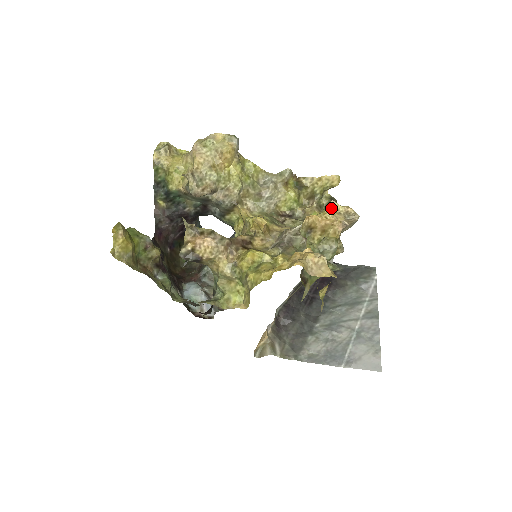
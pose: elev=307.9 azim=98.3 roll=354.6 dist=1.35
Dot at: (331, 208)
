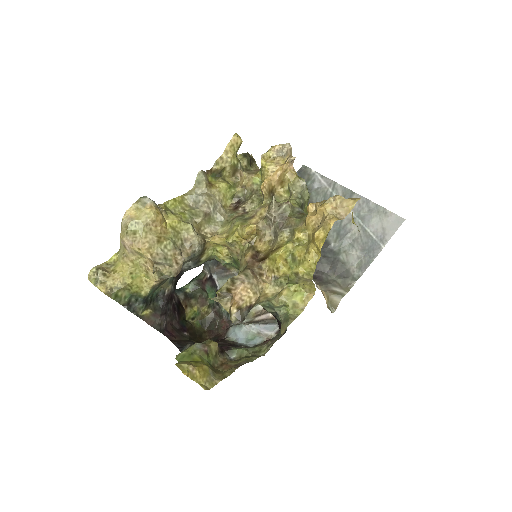
Dot at: (266, 162)
